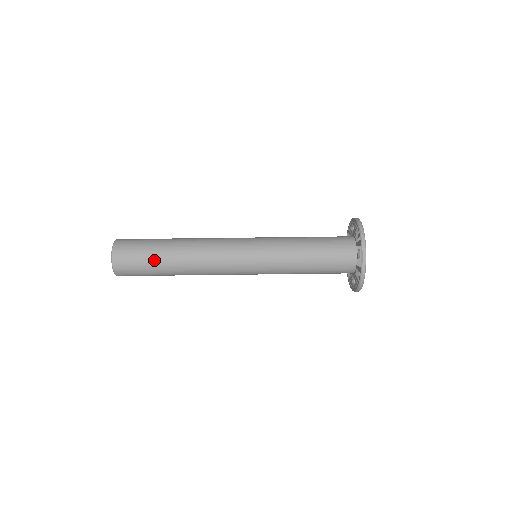
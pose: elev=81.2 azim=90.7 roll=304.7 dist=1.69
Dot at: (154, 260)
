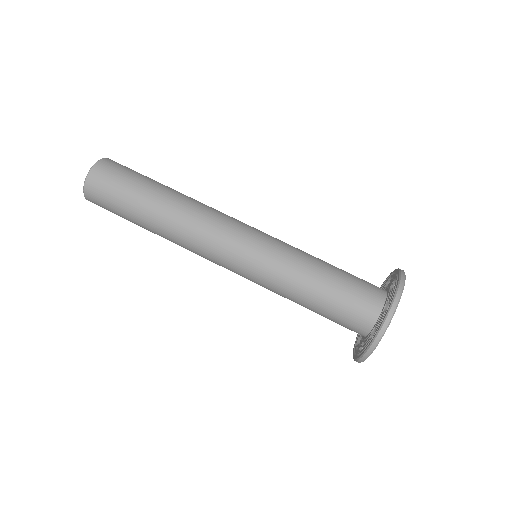
Dot at: (136, 194)
